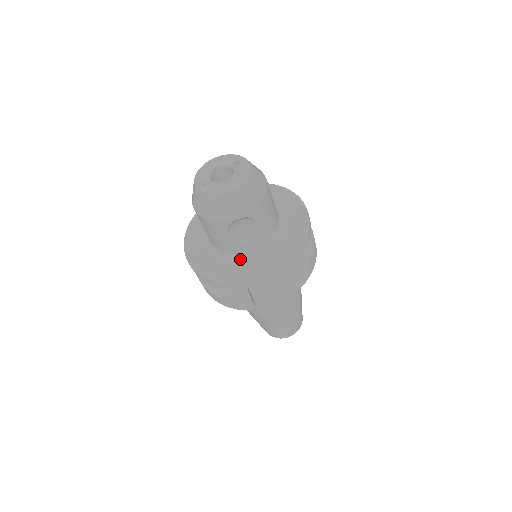
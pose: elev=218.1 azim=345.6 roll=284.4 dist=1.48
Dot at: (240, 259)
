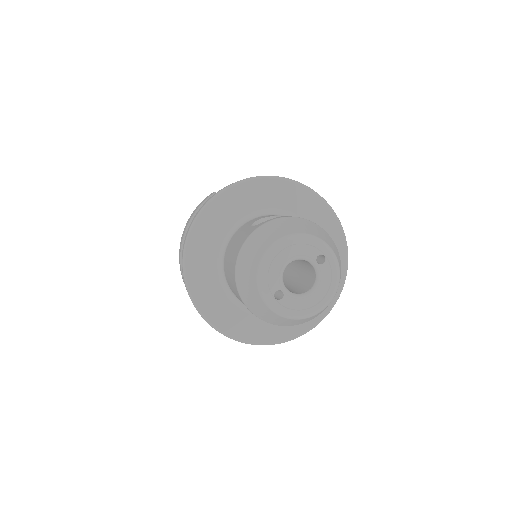
Dot at: occluded
